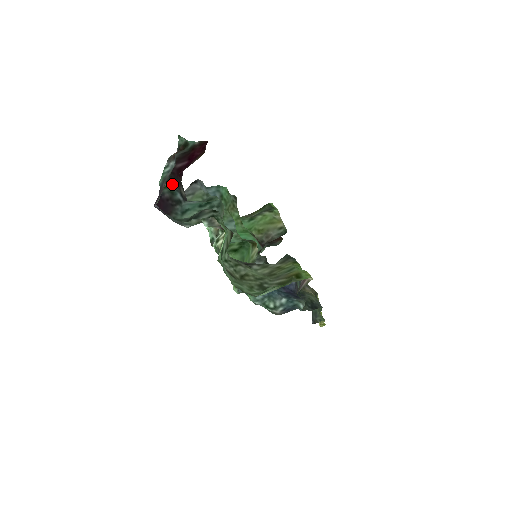
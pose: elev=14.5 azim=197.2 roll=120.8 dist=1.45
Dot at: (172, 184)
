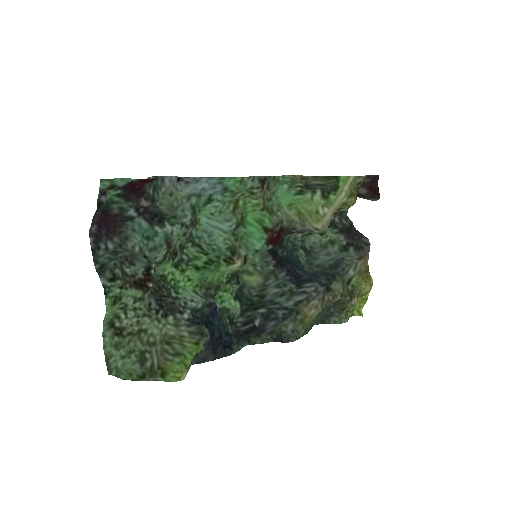
Dot at: (126, 198)
